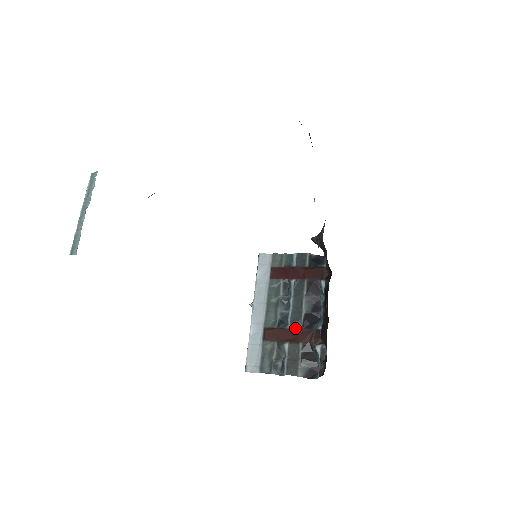
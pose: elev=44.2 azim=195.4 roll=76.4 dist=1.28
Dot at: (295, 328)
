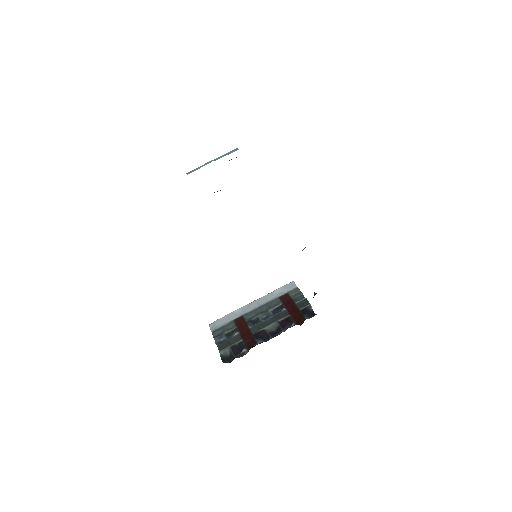
Dot at: (251, 330)
